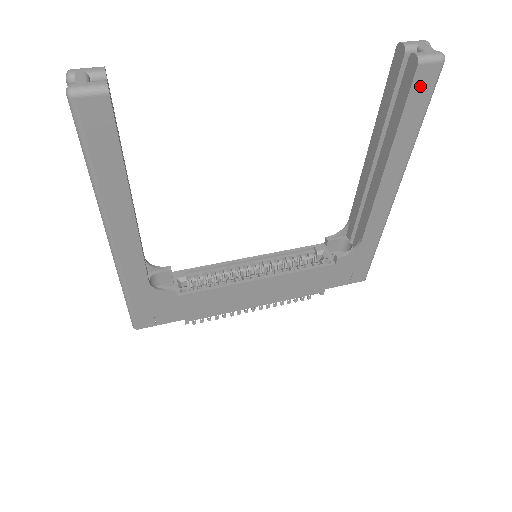
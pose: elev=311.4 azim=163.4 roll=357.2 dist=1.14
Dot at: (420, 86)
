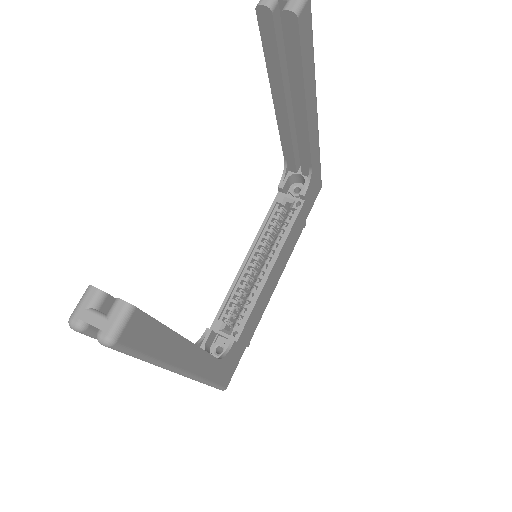
Dot at: (304, 31)
